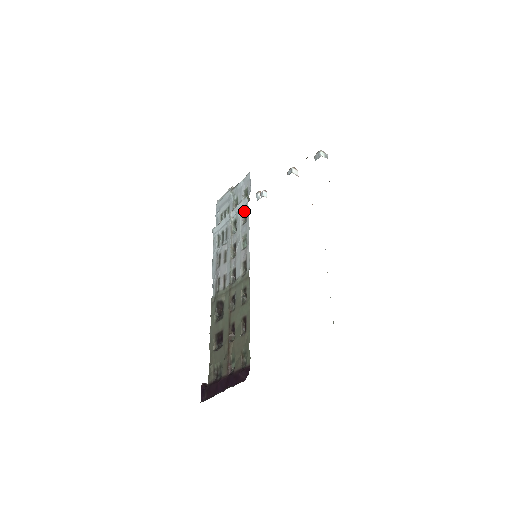
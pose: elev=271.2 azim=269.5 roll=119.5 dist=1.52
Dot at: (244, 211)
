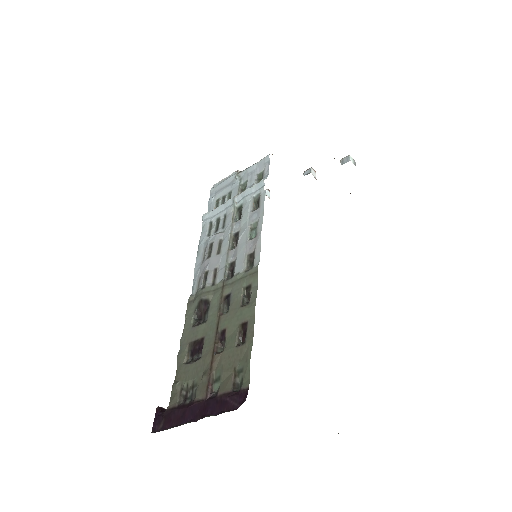
Dot at: (256, 196)
